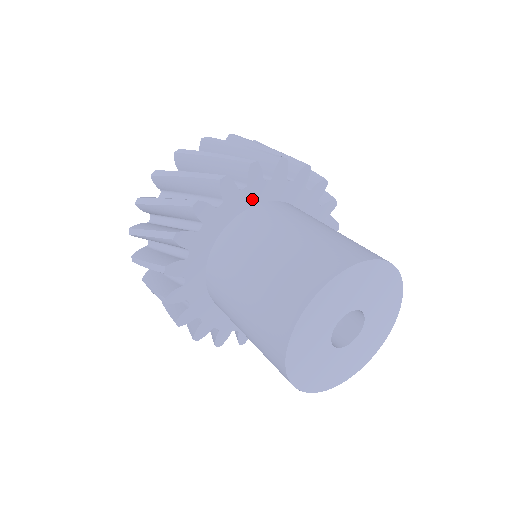
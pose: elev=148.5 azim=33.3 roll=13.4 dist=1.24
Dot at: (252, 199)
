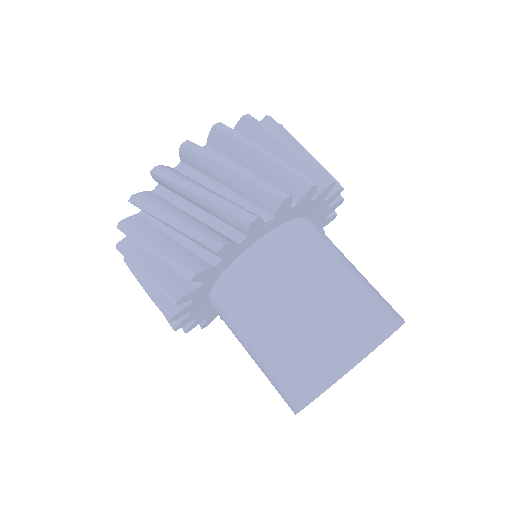
Dot at: (292, 215)
